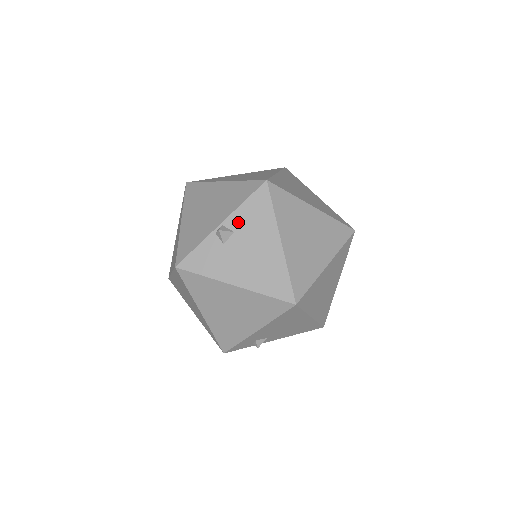
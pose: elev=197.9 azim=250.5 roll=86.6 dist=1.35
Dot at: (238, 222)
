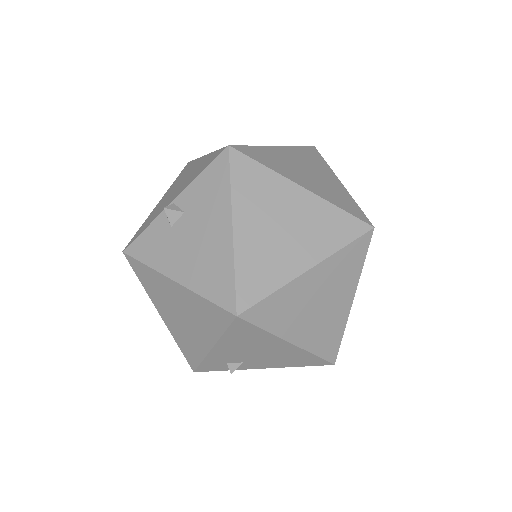
Dot at: (190, 200)
